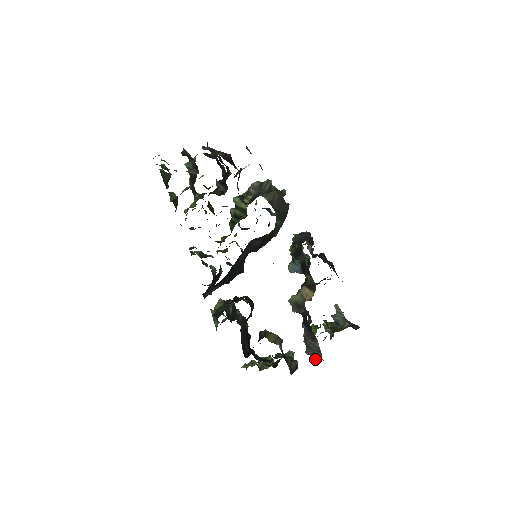
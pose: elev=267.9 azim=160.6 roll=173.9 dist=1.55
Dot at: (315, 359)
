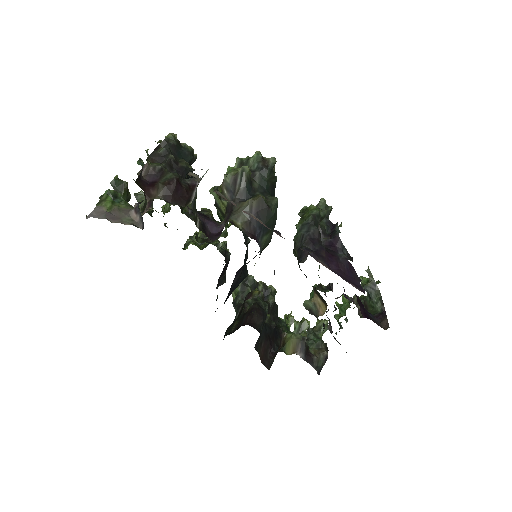
Dot at: occluded
